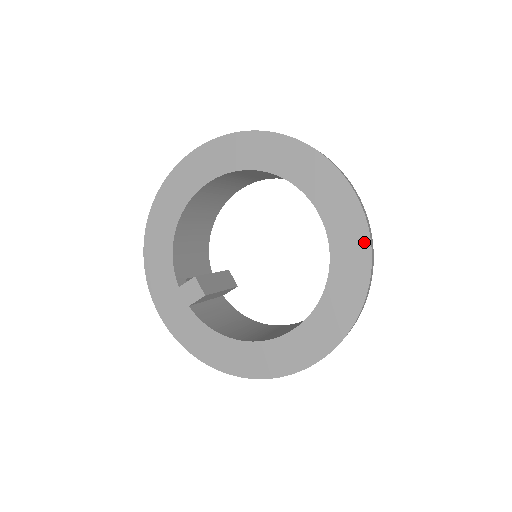
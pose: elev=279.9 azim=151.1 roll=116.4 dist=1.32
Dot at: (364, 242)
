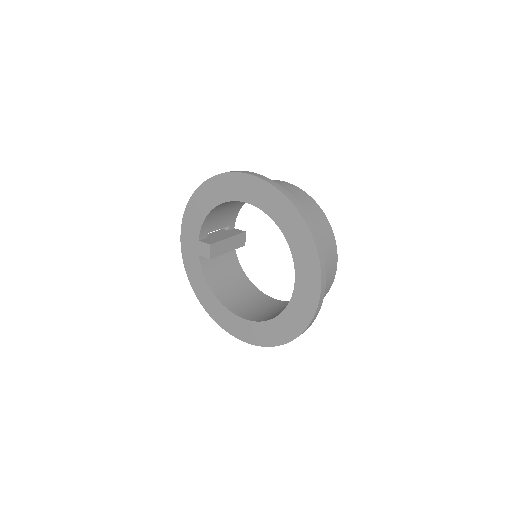
Dot at: (307, 320)
